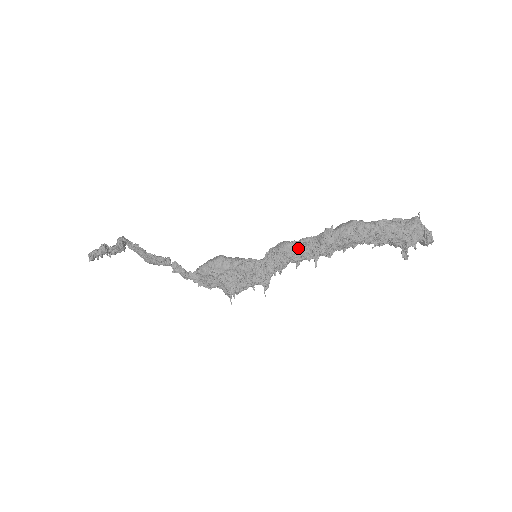
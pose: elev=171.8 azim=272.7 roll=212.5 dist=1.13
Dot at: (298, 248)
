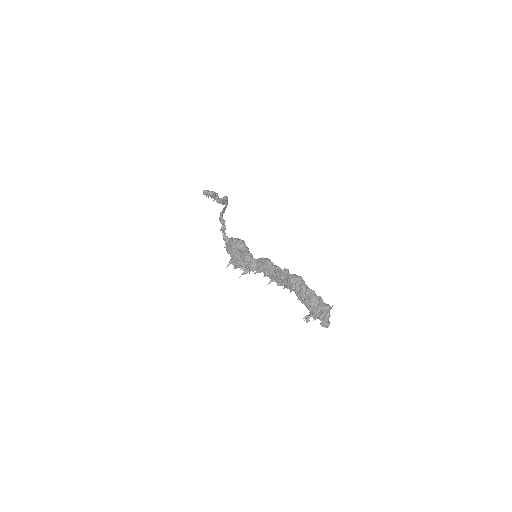
Dot at: (270, 268)
